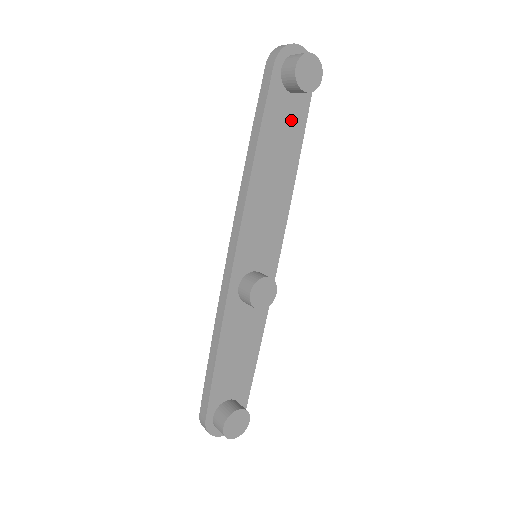
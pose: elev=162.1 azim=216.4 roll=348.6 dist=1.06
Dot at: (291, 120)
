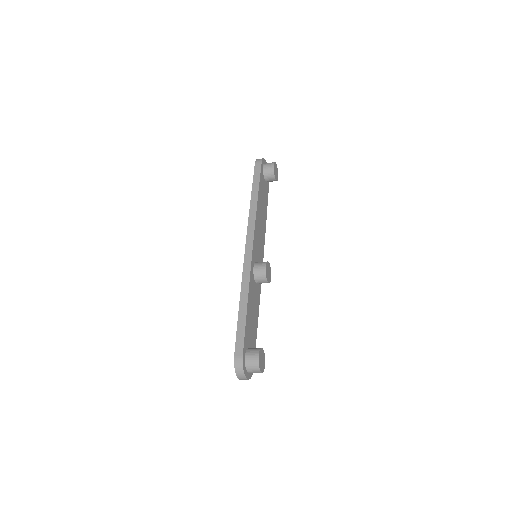
Dot at: (265, 193)
